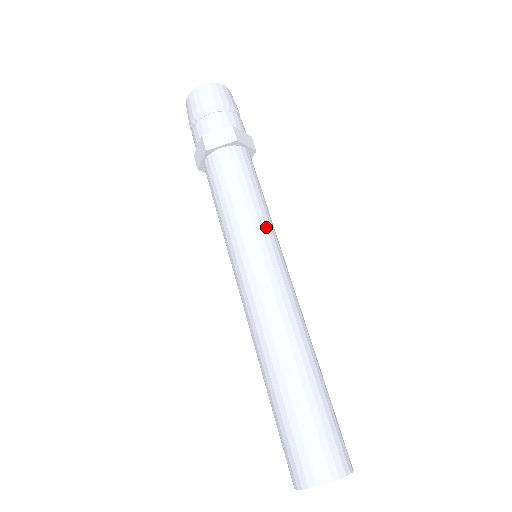
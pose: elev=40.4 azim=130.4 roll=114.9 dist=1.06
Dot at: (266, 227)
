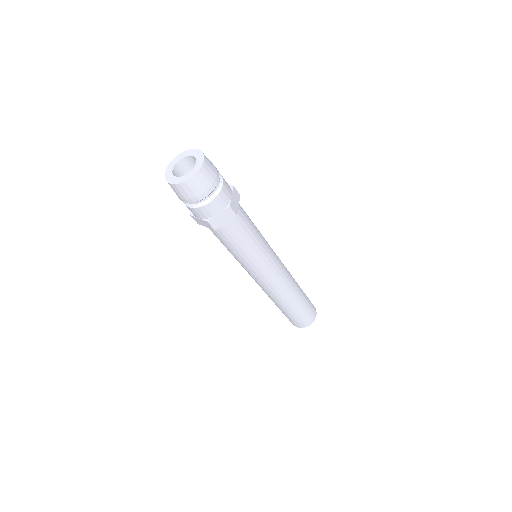
Dot at: (266, 251)
